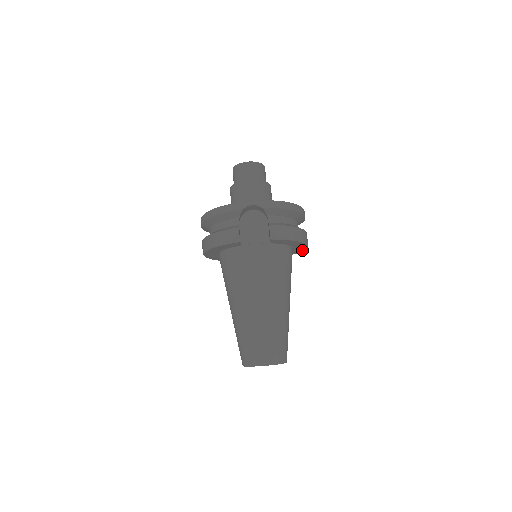
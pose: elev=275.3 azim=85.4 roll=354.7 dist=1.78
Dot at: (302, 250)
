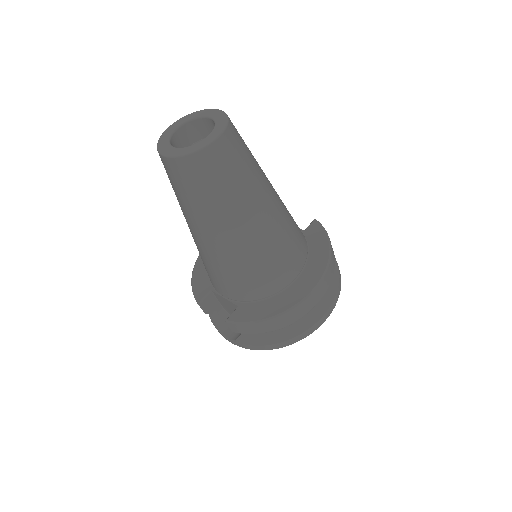
Dot at: (298, 300)
